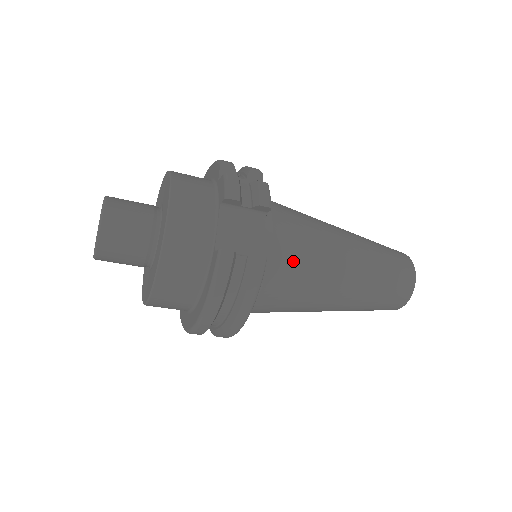
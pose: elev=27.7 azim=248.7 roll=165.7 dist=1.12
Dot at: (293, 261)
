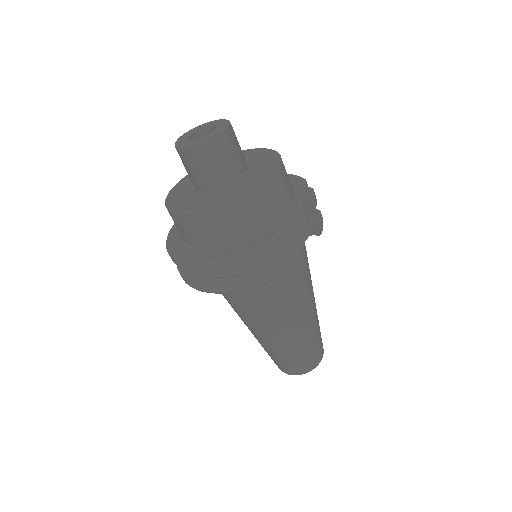
Dot at: (294, 280)
